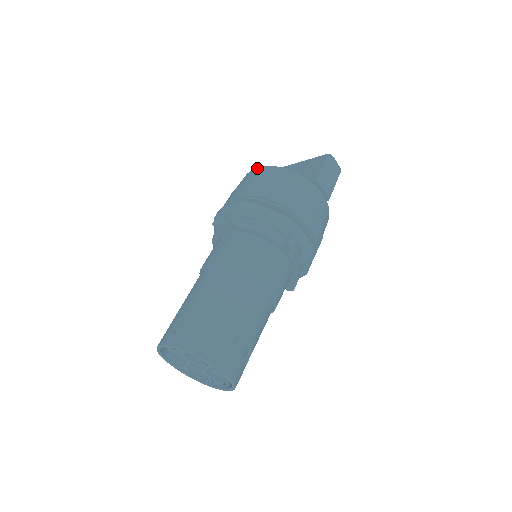
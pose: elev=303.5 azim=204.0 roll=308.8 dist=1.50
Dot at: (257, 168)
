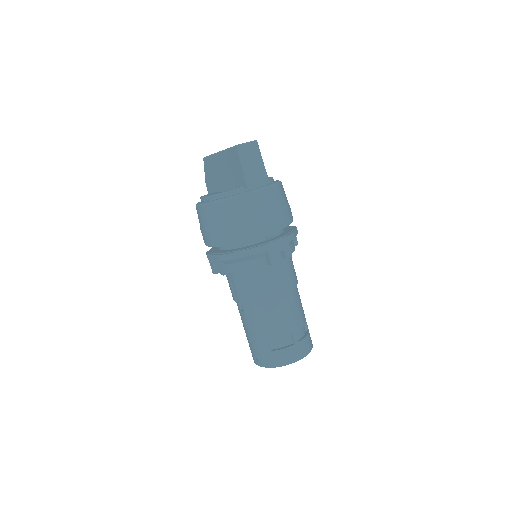
Dot at: (200, 208)
